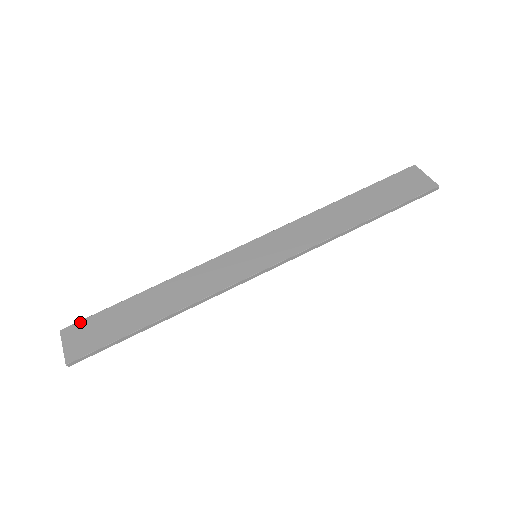
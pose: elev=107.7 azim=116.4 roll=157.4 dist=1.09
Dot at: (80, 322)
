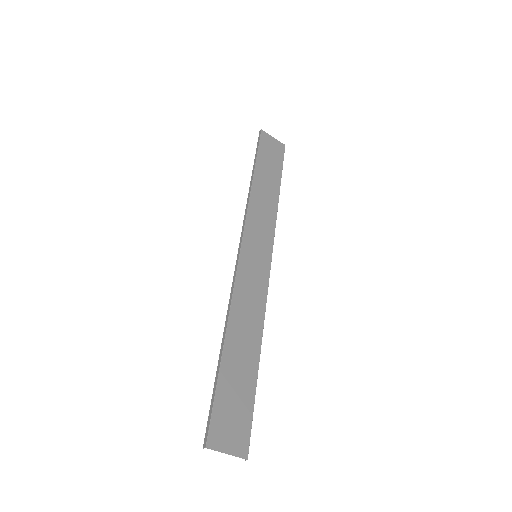
Dot at: (212, 422)
